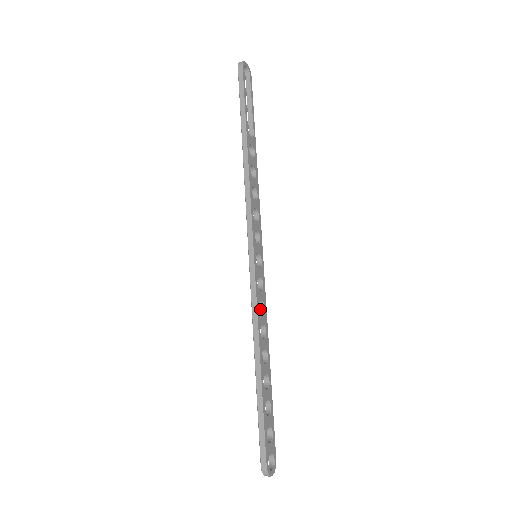
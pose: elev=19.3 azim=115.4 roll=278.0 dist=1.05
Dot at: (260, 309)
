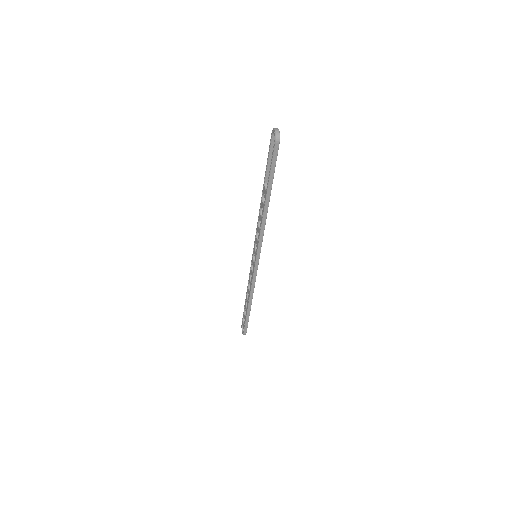
Dot at: occluded
